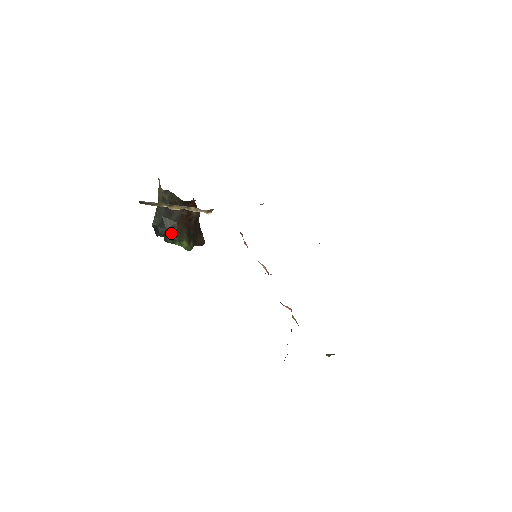
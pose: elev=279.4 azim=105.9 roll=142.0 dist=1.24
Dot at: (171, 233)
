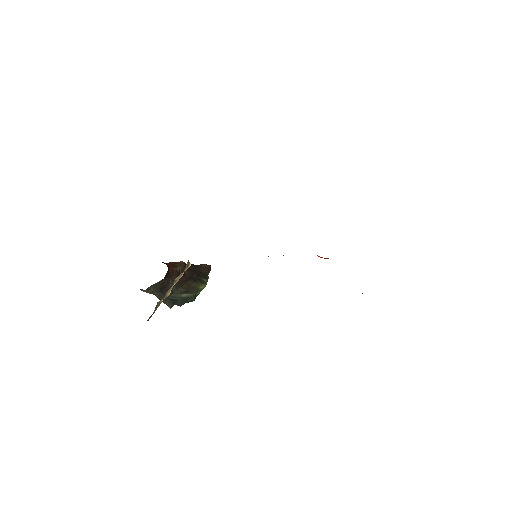
Dot at: (186, 297)
